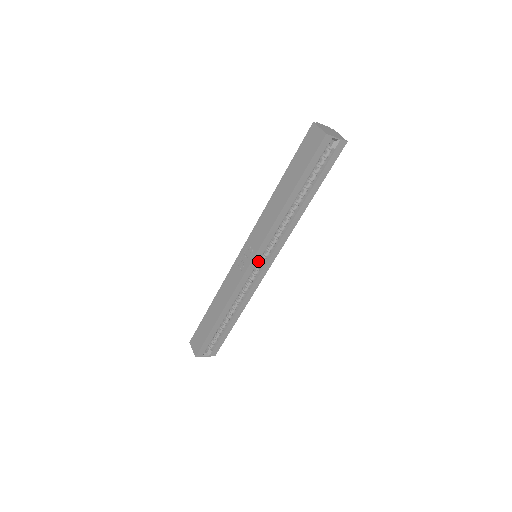
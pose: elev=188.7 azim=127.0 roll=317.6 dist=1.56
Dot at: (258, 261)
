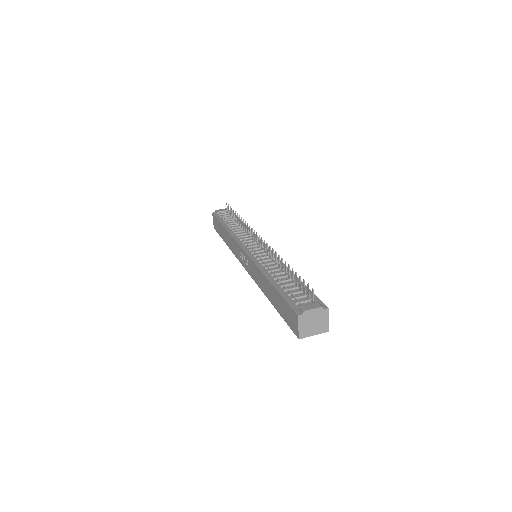
Dot at: occluded
